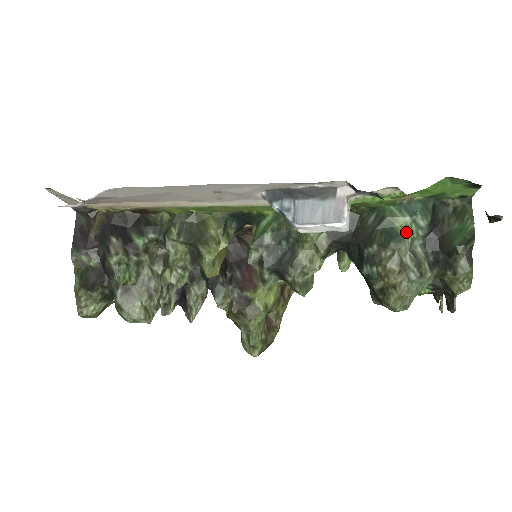
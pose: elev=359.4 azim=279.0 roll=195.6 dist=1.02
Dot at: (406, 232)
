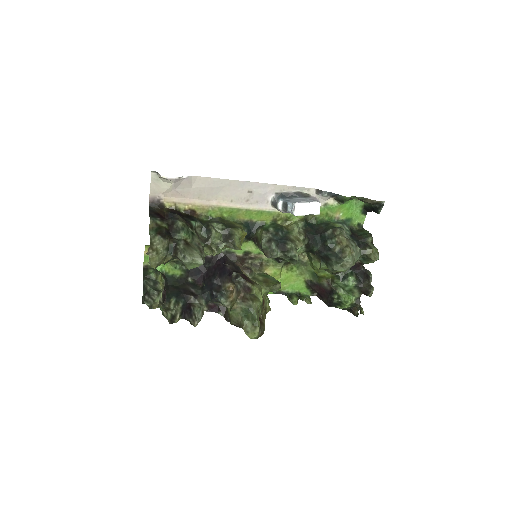
Dot at: (342, 228)
